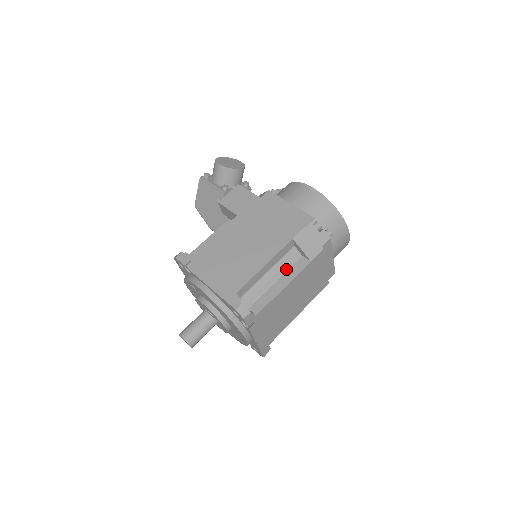
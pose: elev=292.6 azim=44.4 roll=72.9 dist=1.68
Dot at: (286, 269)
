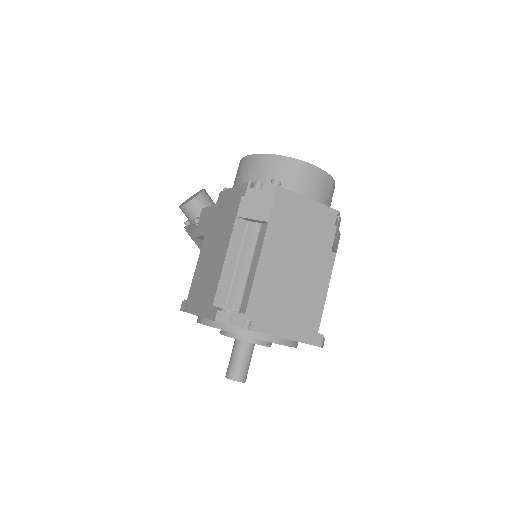
Dot at: (254, 248)
